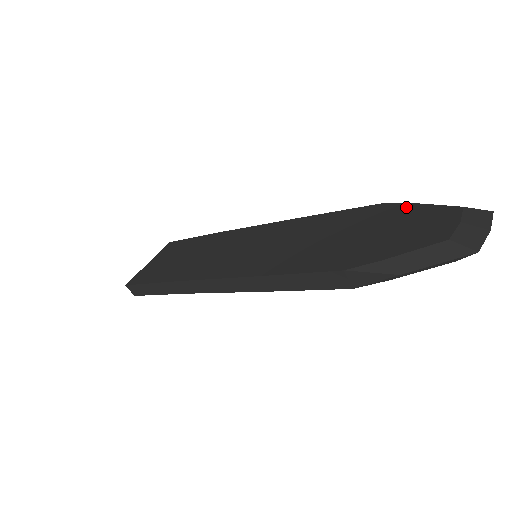
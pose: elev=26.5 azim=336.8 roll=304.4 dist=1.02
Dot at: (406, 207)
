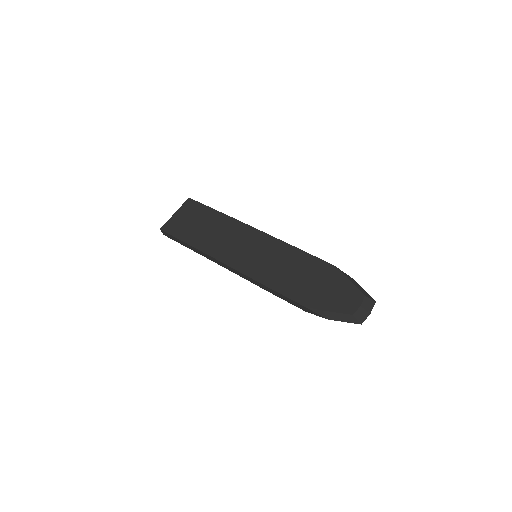
Dot at: (342, 277)
